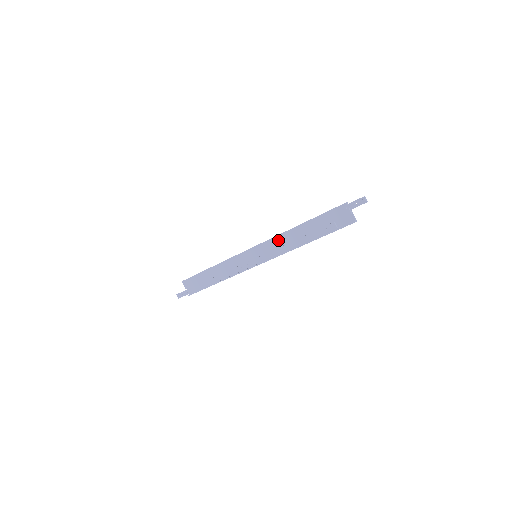
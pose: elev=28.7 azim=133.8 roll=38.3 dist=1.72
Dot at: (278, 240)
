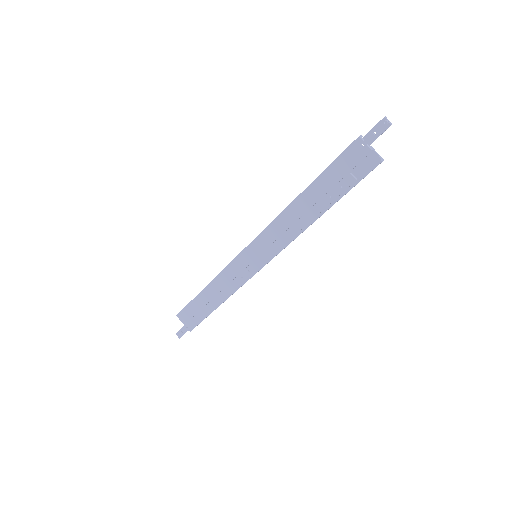
Dot at: (278, 225)
